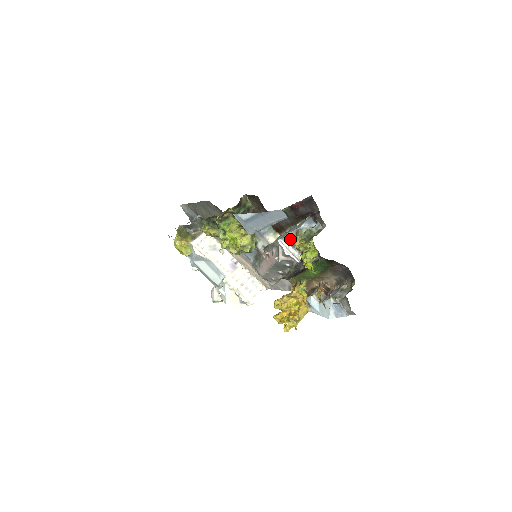
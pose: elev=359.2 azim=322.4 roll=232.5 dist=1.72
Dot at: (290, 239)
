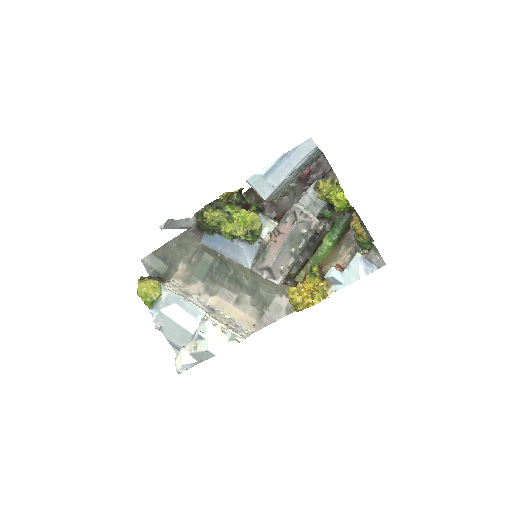
Dot at: (305, 201)
